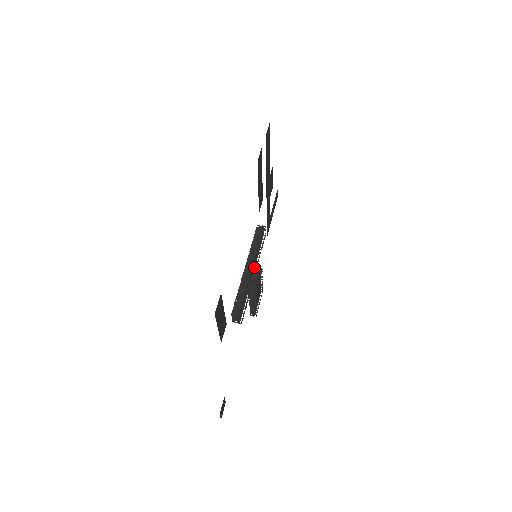
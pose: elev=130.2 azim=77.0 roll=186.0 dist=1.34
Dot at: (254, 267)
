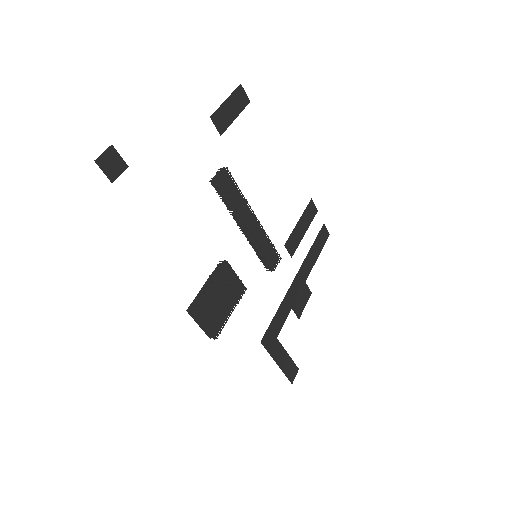
Dot at: occluded
